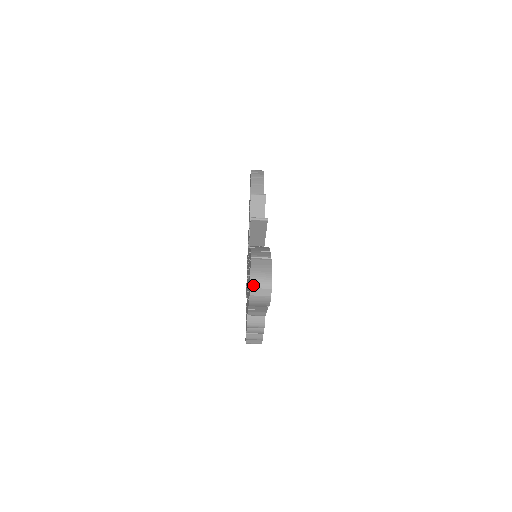
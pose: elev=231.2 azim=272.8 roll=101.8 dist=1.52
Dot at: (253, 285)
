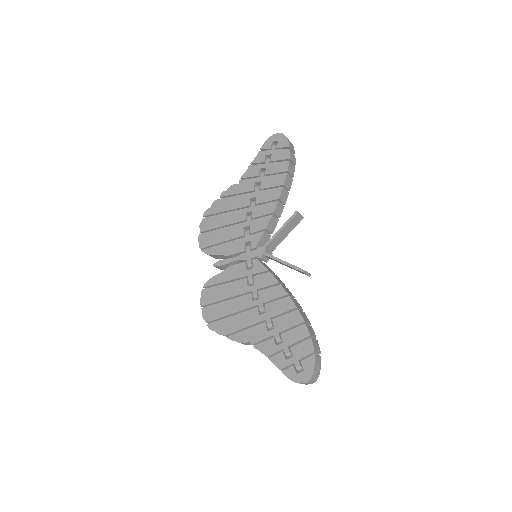
Dot at: (309, 382)
